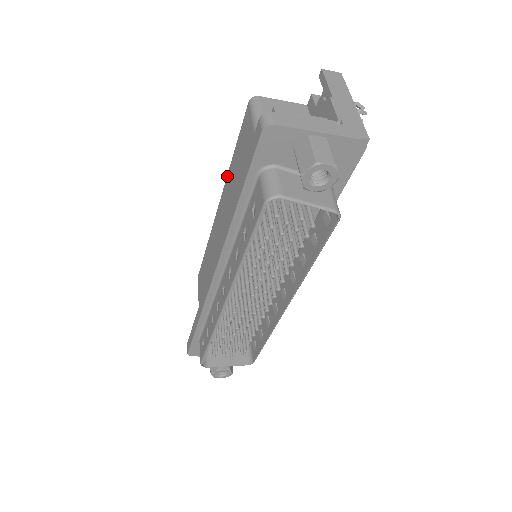
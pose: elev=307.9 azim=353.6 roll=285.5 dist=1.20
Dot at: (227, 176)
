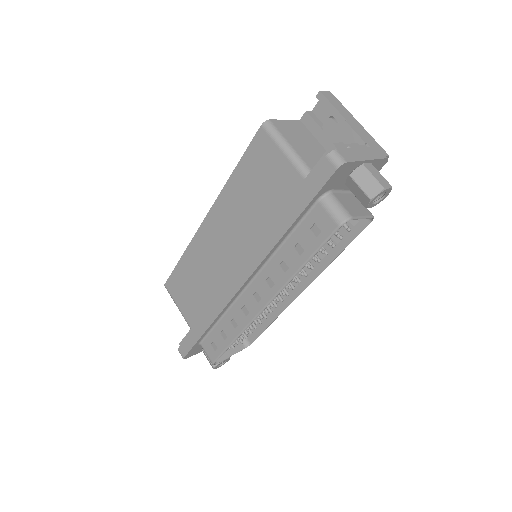
Dot at: (223, 191)
